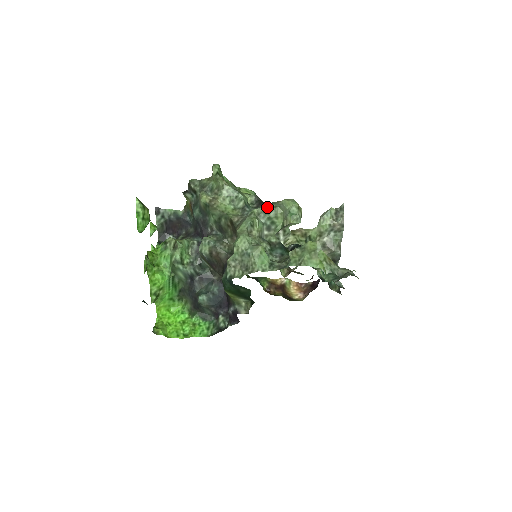
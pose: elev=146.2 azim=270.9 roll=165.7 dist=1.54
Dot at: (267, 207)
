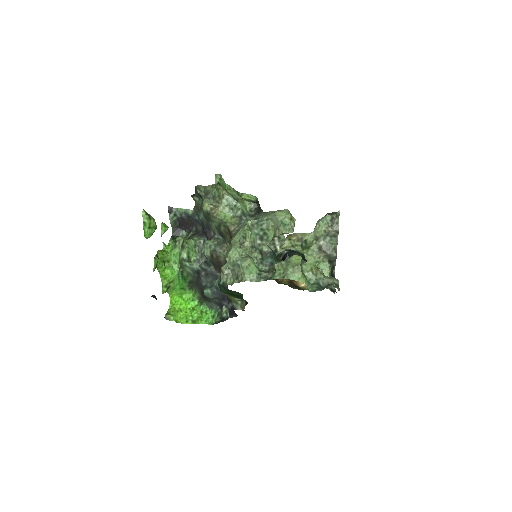
Dot at: (260, 219)
